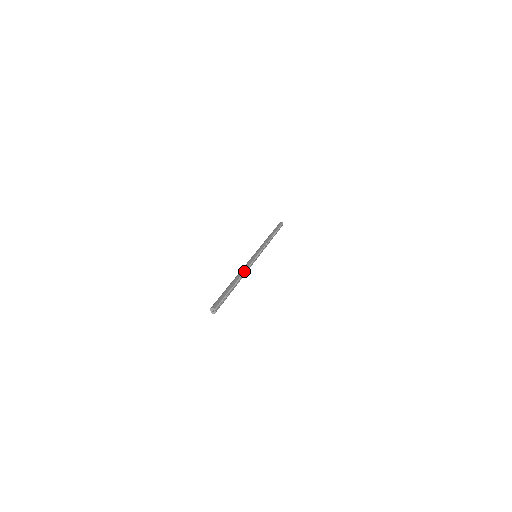
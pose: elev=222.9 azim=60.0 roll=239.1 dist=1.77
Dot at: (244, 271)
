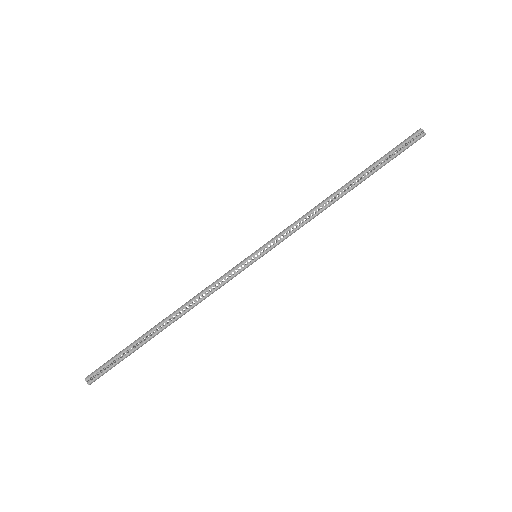
Dot at: (194, 301)
